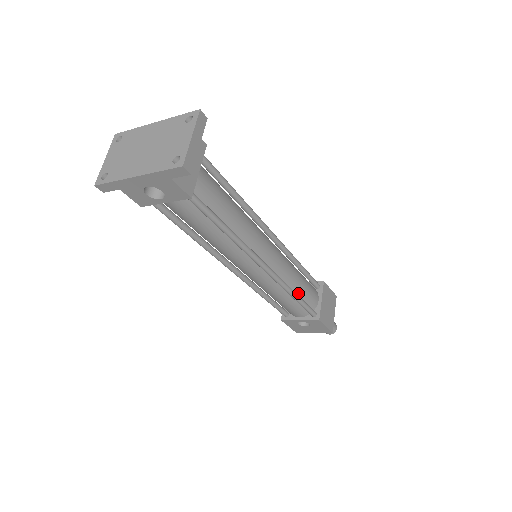
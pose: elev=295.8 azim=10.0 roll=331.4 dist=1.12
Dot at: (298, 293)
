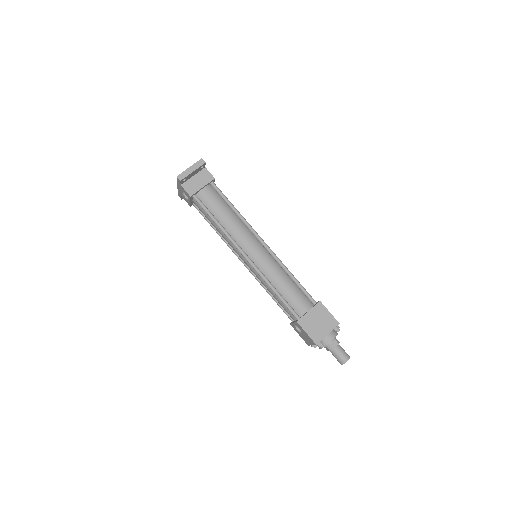
Dot at: (282, 292)
